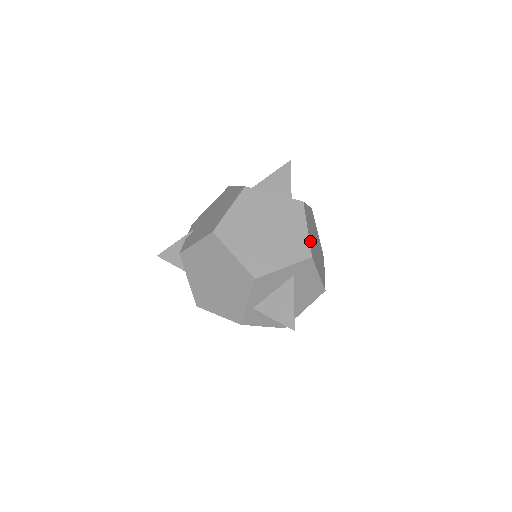
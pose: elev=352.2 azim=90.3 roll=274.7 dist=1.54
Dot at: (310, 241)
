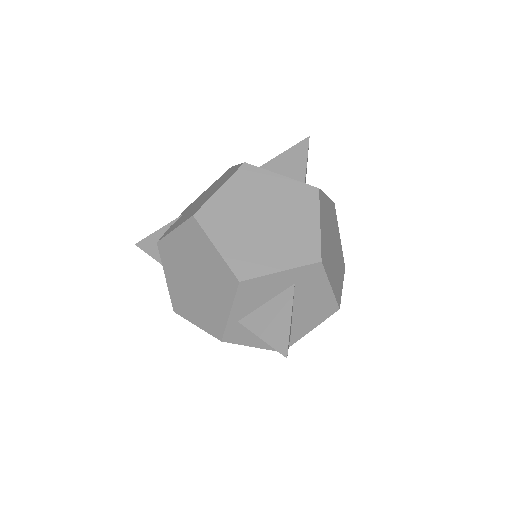
Dot at: (322, 240)
